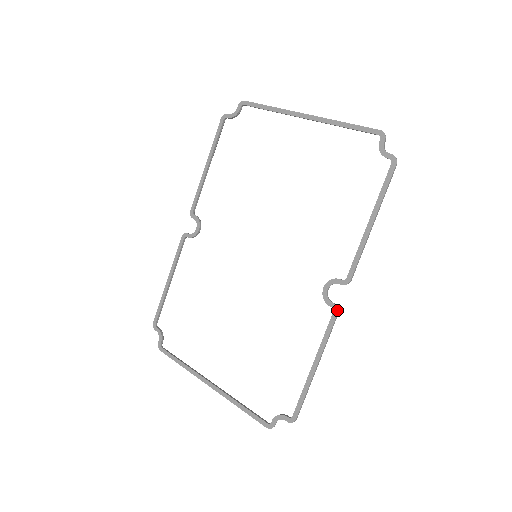
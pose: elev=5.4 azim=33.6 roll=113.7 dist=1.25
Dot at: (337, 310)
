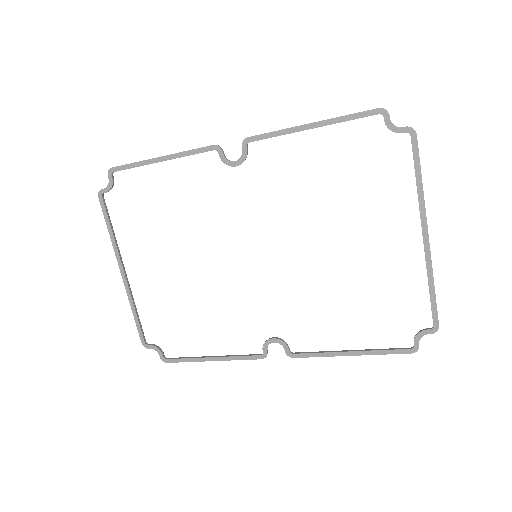
Dot at: occluded
